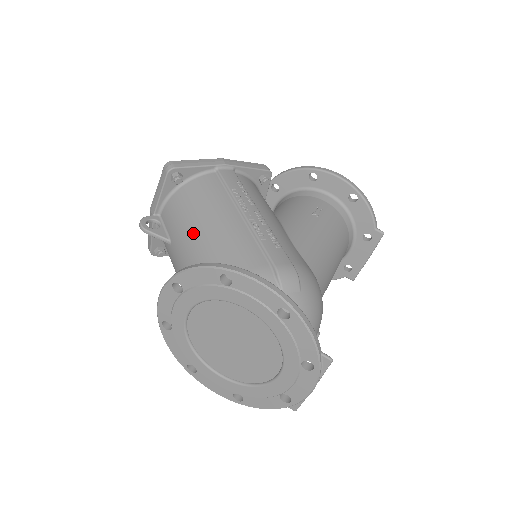
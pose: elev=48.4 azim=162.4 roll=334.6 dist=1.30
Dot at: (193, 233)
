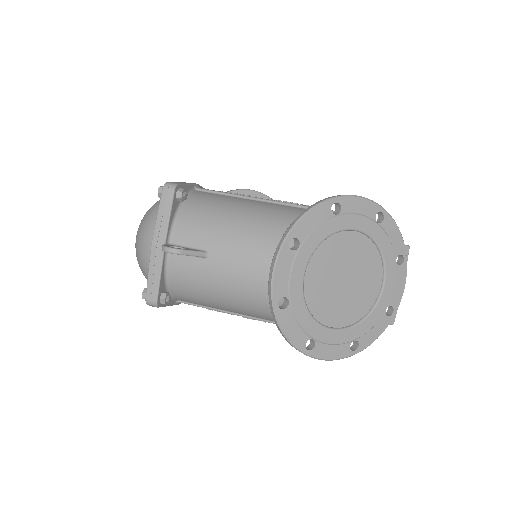
Dot at: (239, 224)
